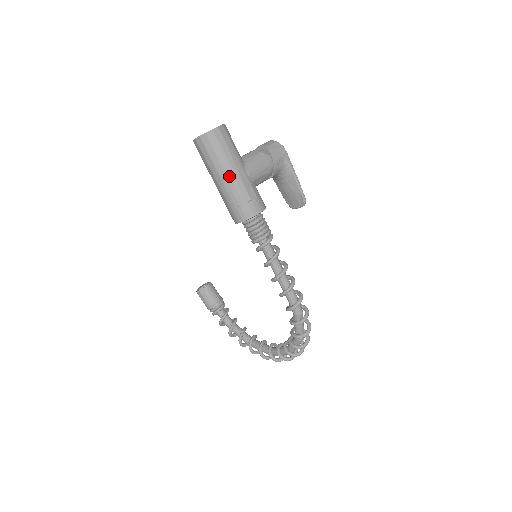
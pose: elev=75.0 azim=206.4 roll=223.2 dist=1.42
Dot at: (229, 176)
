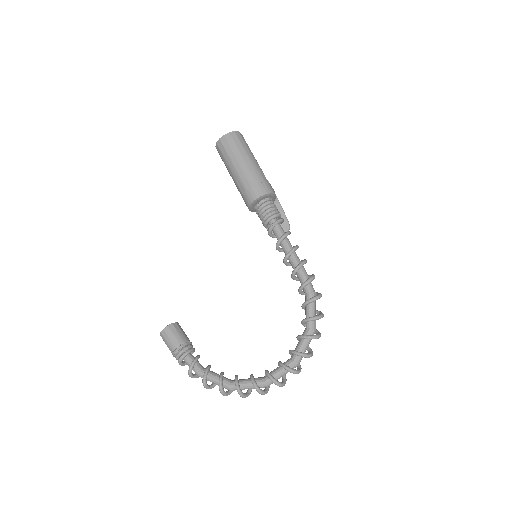
Dot at: (252, 161)
